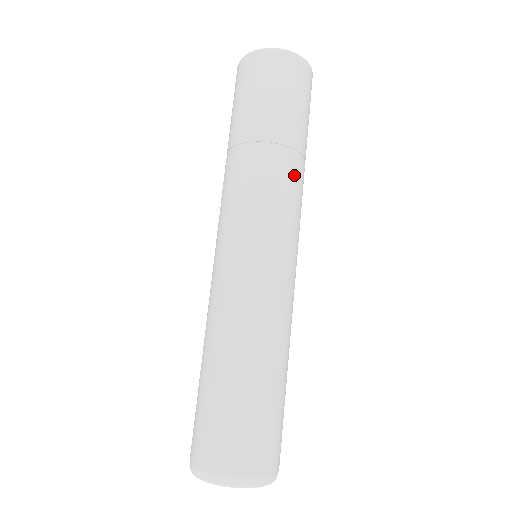
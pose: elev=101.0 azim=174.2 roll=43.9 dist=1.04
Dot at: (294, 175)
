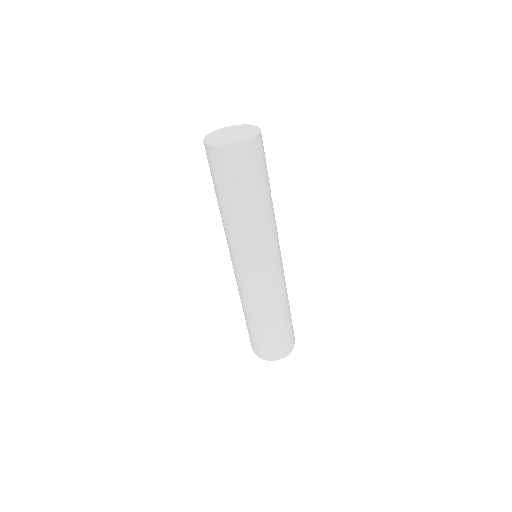
Dot at: (246, 227)
